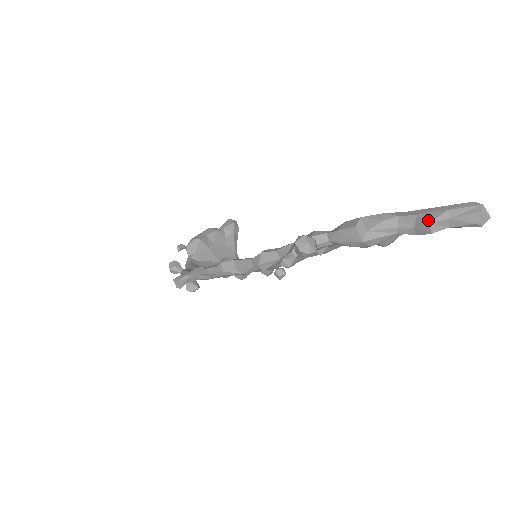
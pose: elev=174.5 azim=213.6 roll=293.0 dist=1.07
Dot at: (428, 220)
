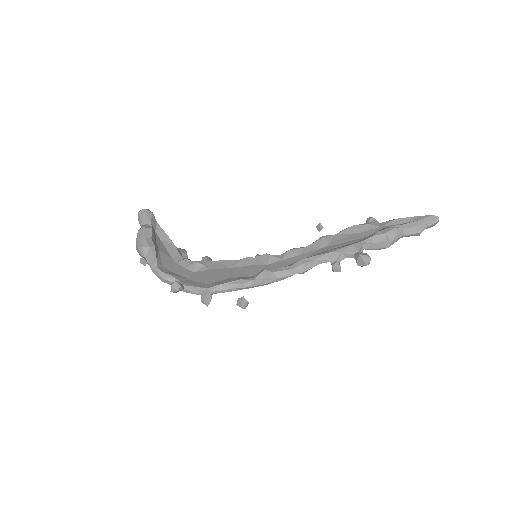
Dot at: (421, 230)
